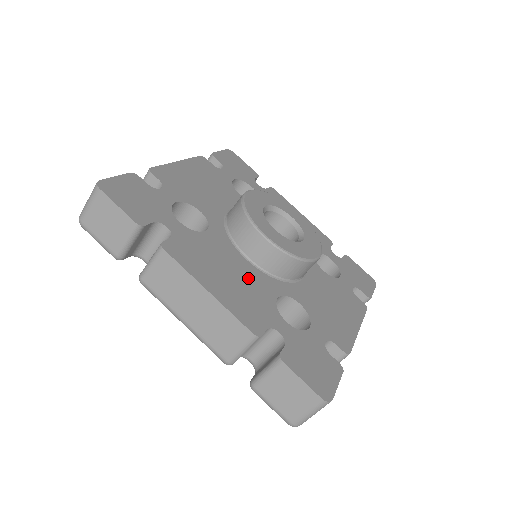
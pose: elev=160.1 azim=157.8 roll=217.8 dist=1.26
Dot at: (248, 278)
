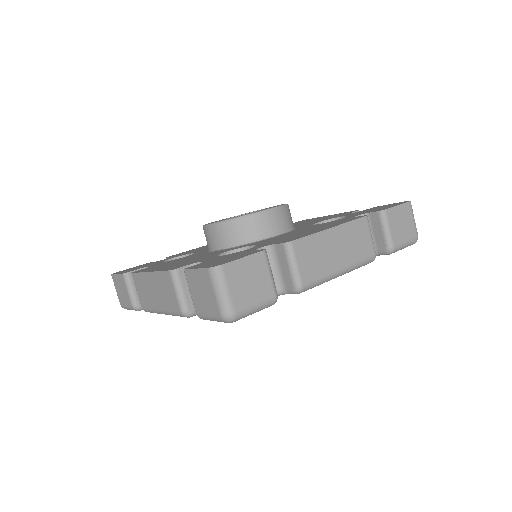
Dot at: (303, 230)
